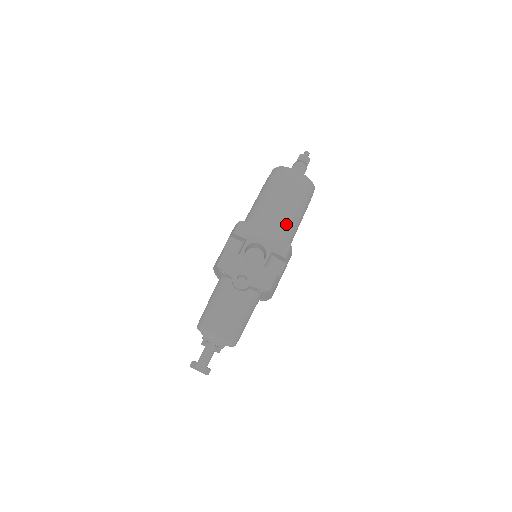
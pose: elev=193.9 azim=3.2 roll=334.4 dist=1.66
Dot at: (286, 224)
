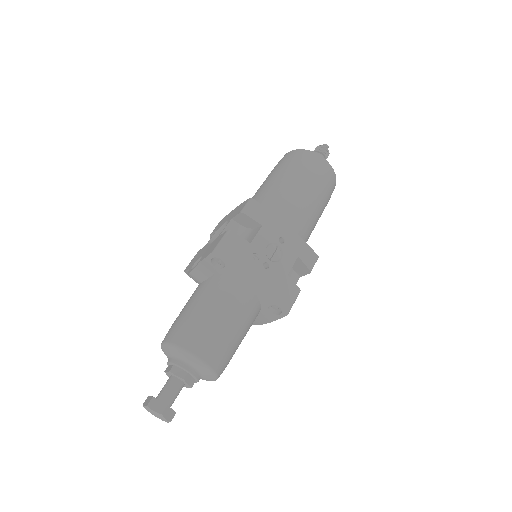
Dot at: (266, 194)
